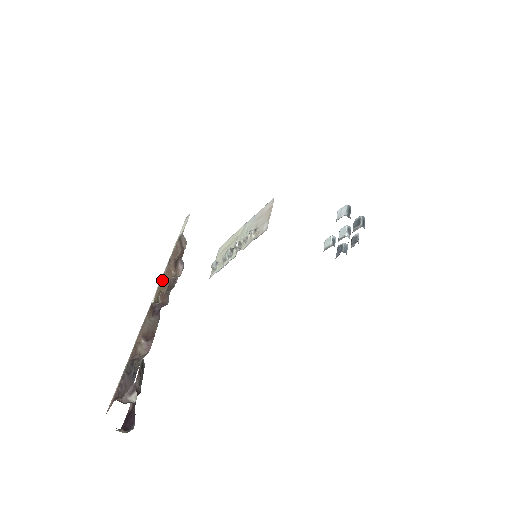
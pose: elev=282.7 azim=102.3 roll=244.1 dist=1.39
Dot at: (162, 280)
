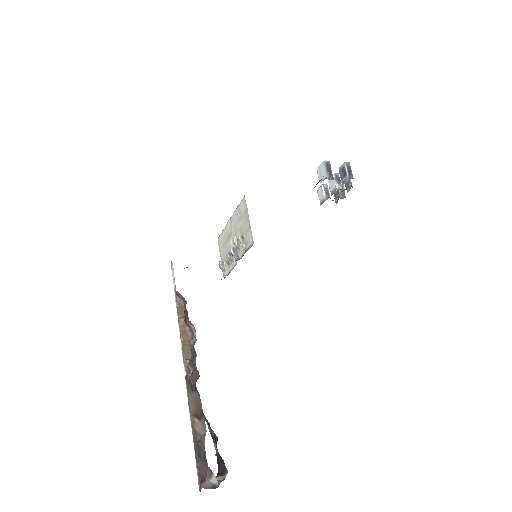
Dot at: (182, 347)
